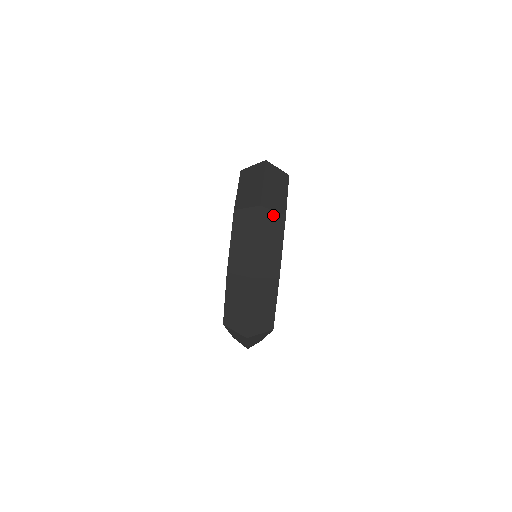
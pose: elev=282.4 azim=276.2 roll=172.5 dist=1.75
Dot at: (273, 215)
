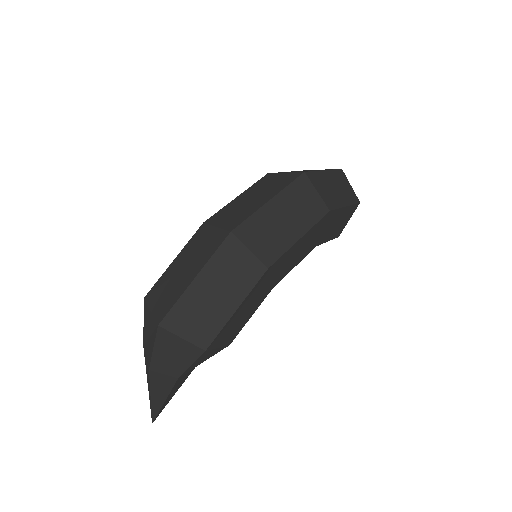
Dot at: (313, 195)
